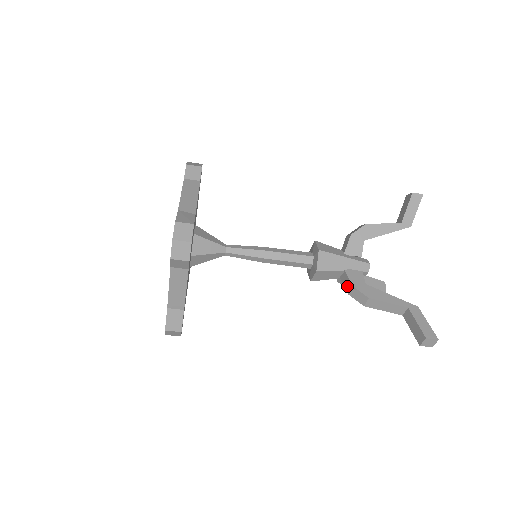
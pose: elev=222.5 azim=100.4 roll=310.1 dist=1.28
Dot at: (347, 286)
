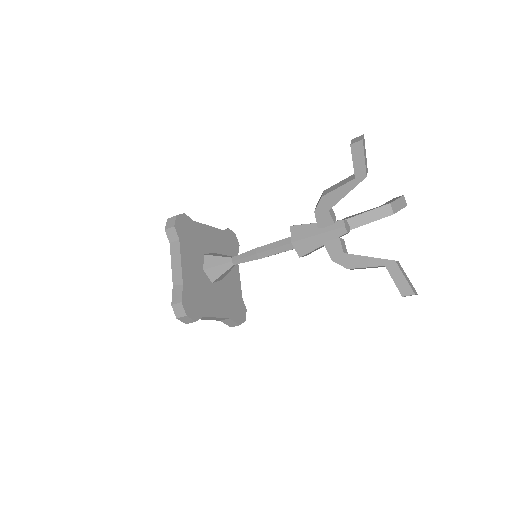
Dot at: occluded
